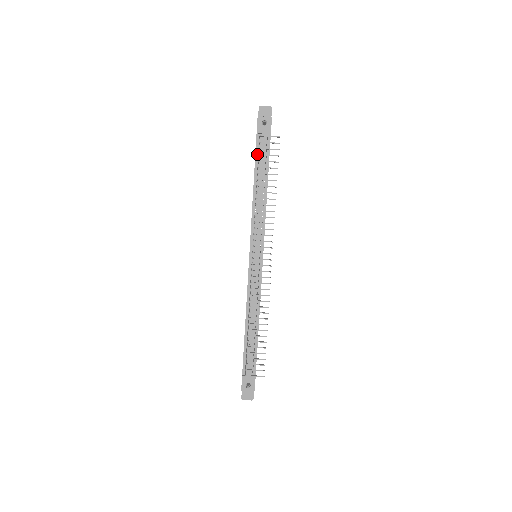
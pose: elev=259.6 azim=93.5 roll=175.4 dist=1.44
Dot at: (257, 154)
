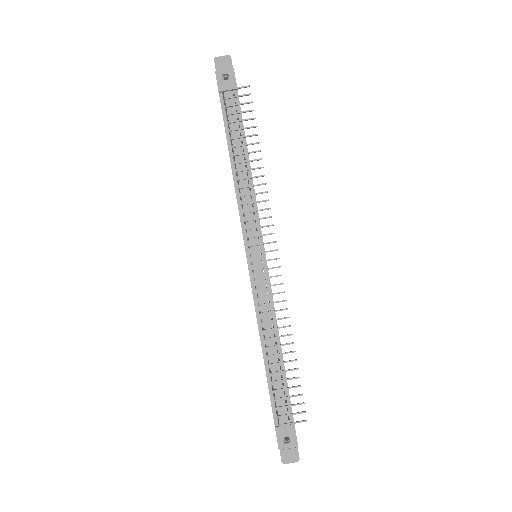
Dot at: (225, 118)
